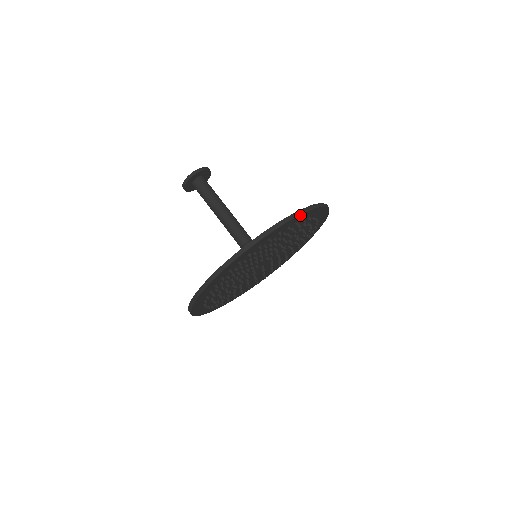
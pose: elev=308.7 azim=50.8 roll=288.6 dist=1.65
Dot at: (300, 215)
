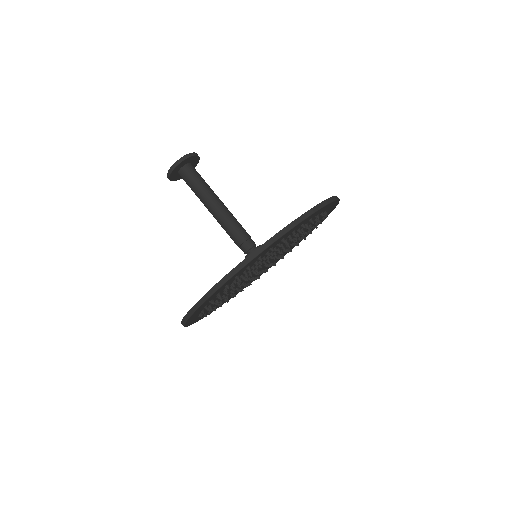
Dot at: (294, 227)
